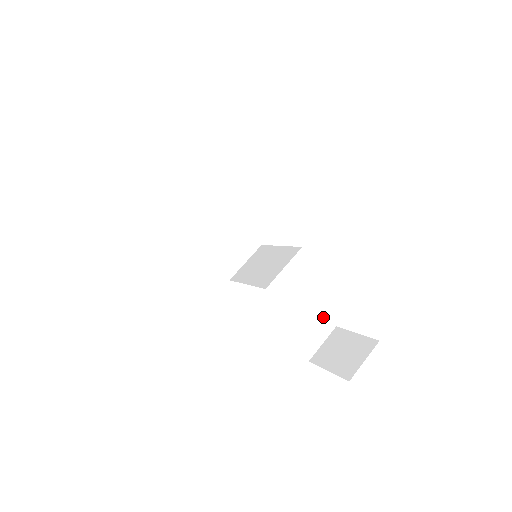
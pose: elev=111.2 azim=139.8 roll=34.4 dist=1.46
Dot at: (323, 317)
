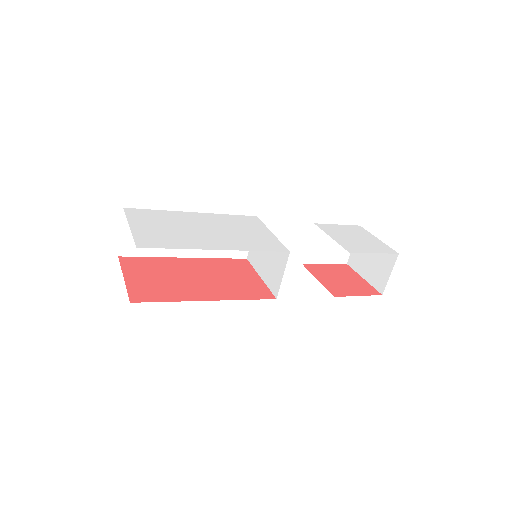
Dot at: occluded
